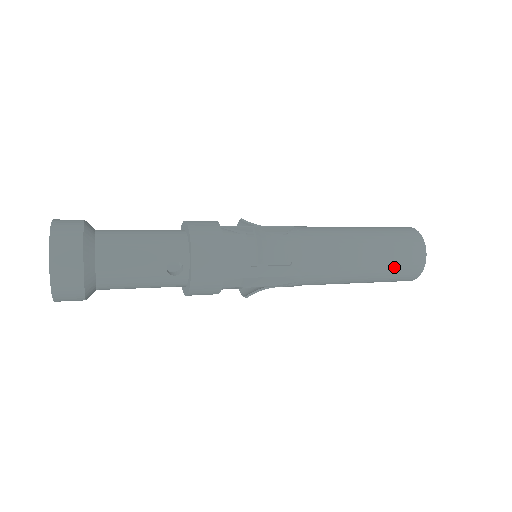
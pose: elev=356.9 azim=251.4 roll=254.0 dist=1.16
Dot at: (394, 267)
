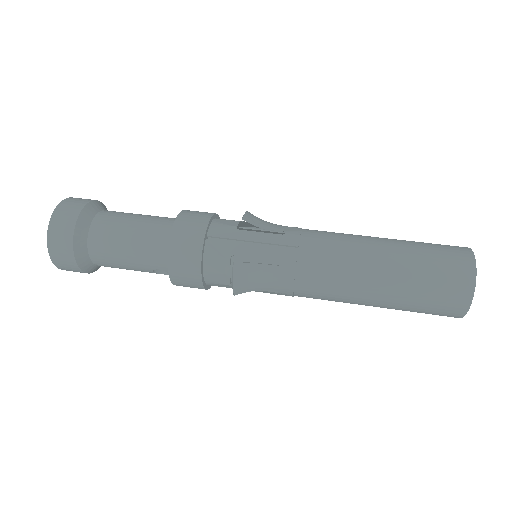
Dot at: (414, 311)
